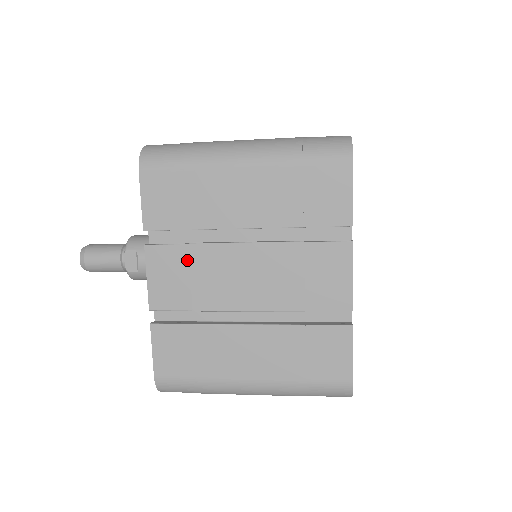
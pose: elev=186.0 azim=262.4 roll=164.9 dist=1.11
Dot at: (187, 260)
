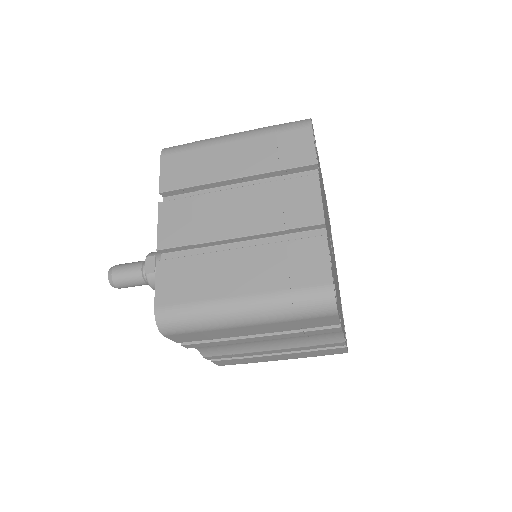
Dot at: (190, 207)
